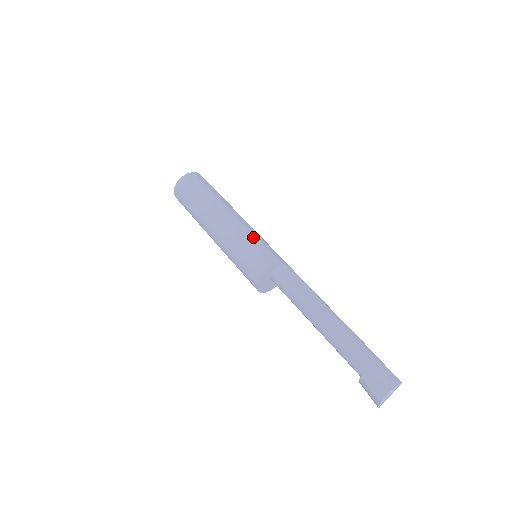
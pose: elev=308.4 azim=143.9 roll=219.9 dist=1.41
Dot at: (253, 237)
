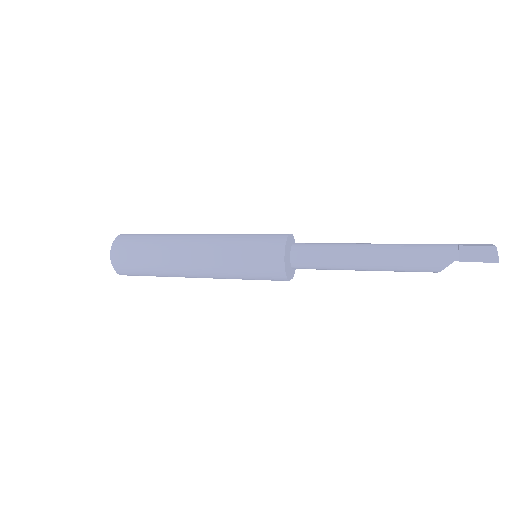
Dot at: occluded
